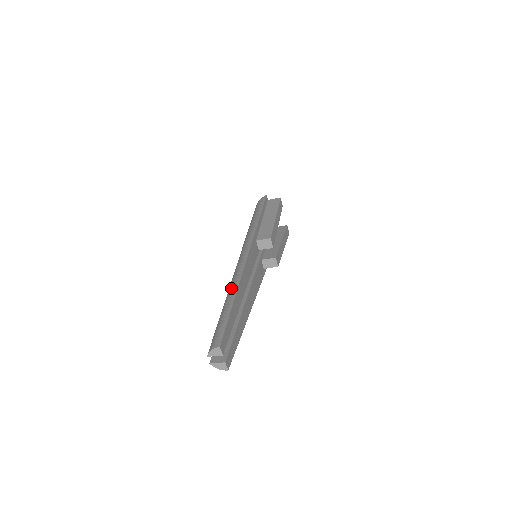
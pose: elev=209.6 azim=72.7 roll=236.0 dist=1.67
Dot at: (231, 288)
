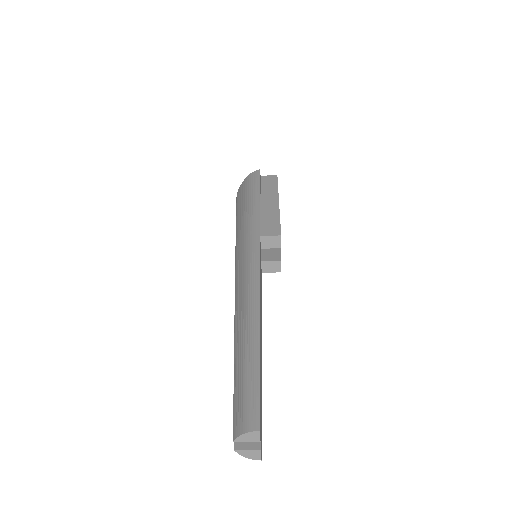
Dot at: (247, 314)
